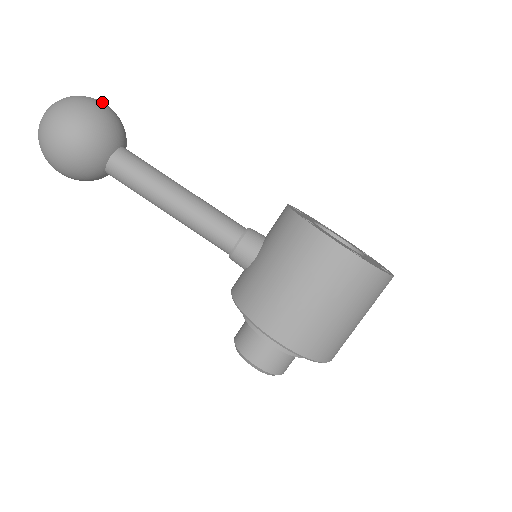
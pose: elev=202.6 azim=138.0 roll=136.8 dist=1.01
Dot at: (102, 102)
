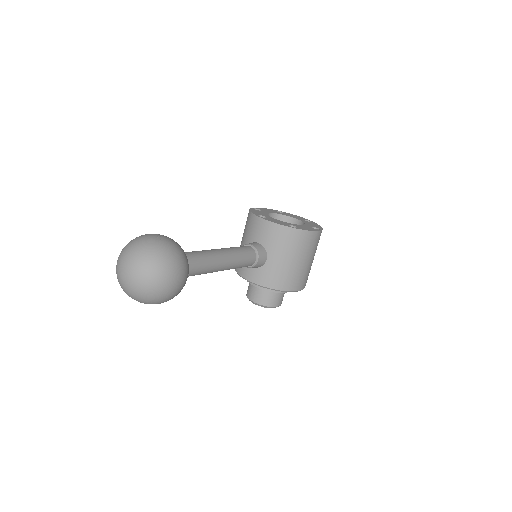
Dot at: (159, 236)
